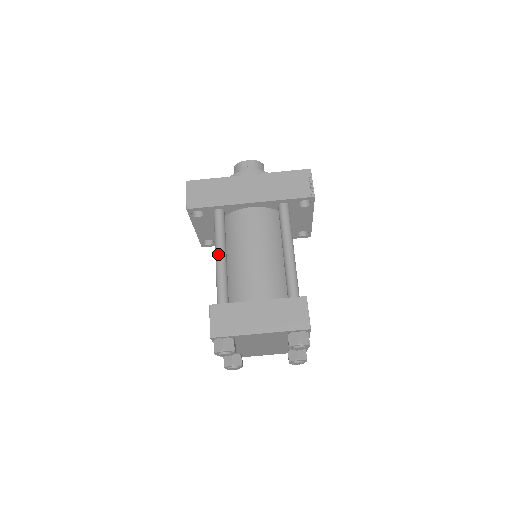
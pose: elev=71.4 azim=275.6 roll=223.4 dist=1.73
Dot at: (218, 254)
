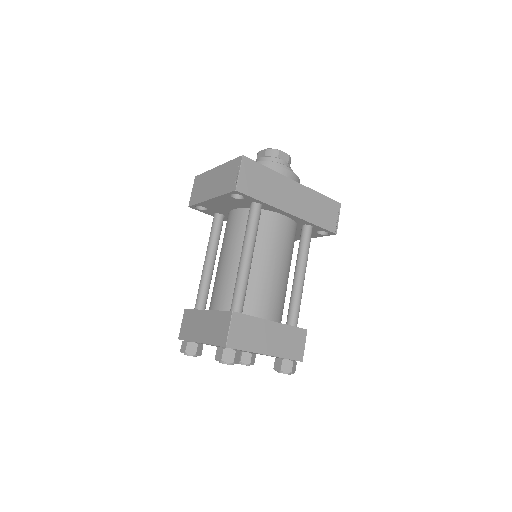
Dot at: (248, 255)
